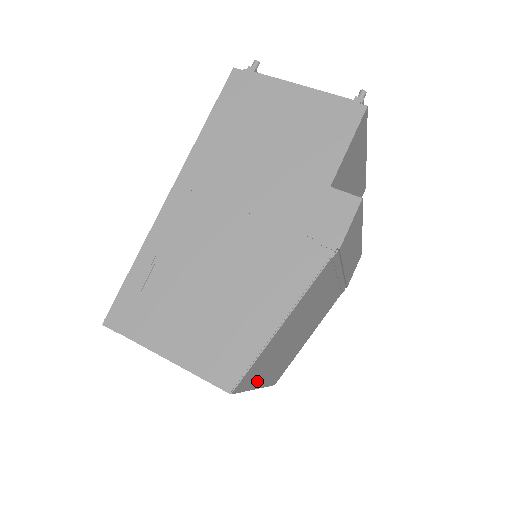
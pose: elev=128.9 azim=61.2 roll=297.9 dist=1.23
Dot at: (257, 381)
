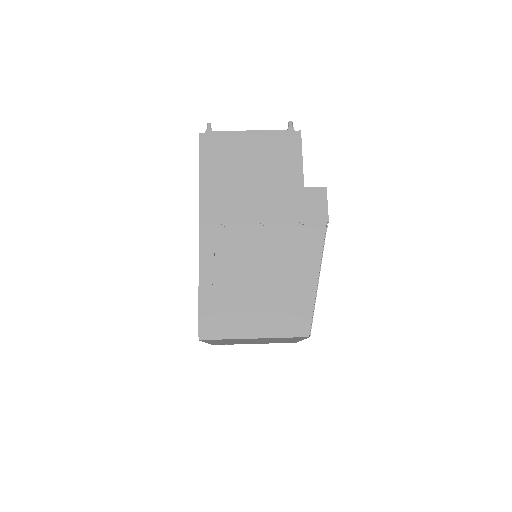
Dot at: occluded
